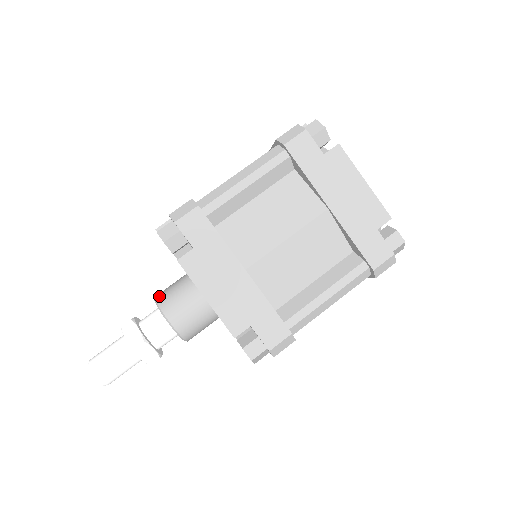
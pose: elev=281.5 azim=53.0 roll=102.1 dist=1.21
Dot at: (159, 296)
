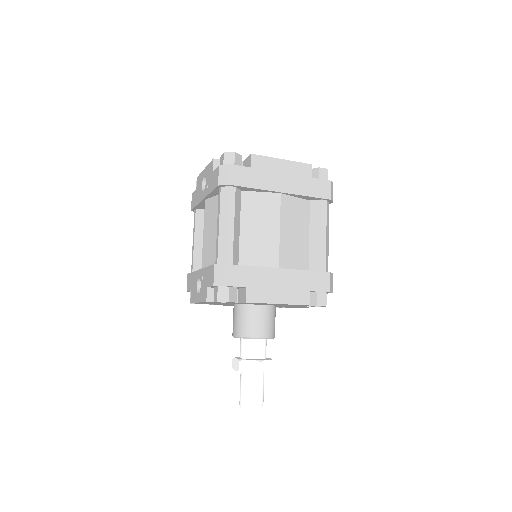
Dot at: (238, 333)
